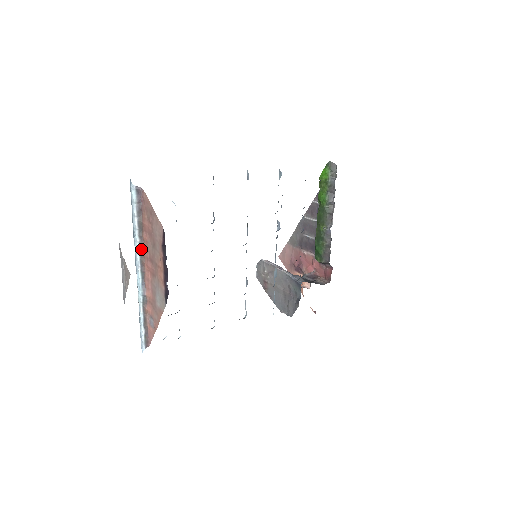
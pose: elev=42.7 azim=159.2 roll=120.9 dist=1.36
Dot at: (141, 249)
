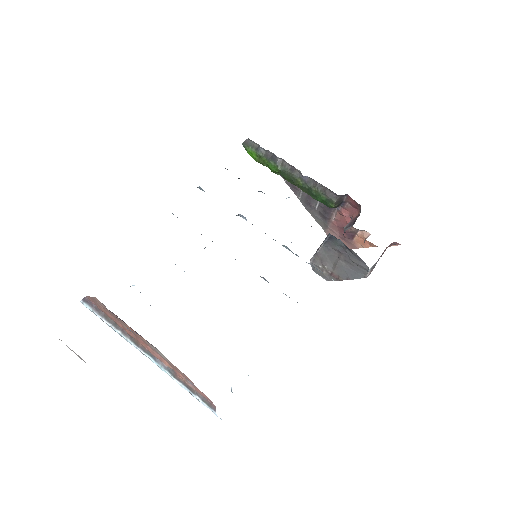
Dot at: (128, 337)
